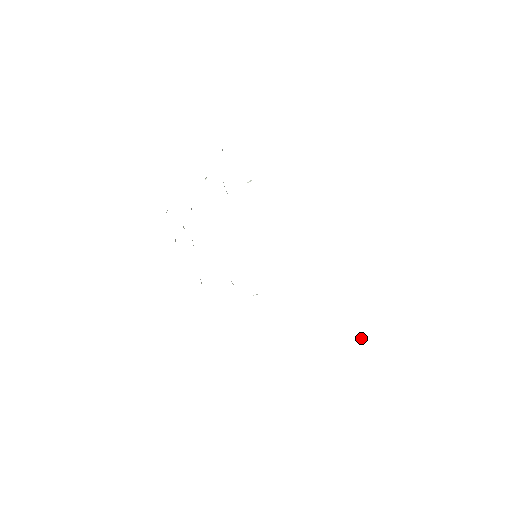
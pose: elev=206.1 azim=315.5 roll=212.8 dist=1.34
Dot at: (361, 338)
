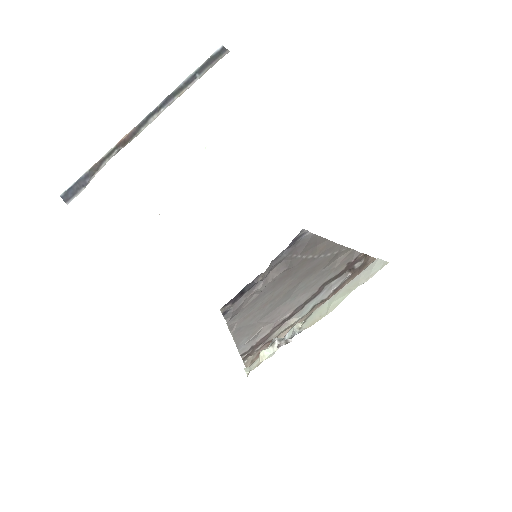
Dot at: (256, 280)
